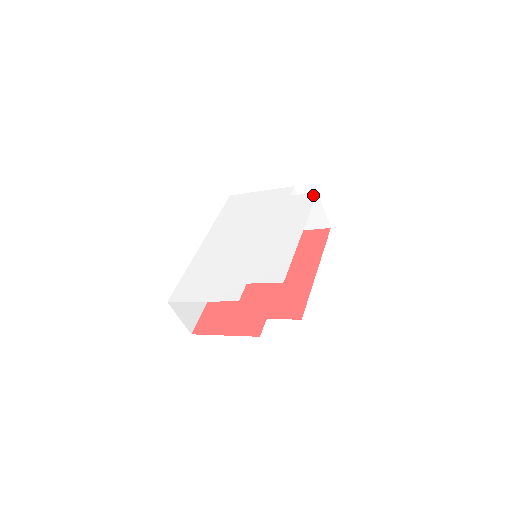
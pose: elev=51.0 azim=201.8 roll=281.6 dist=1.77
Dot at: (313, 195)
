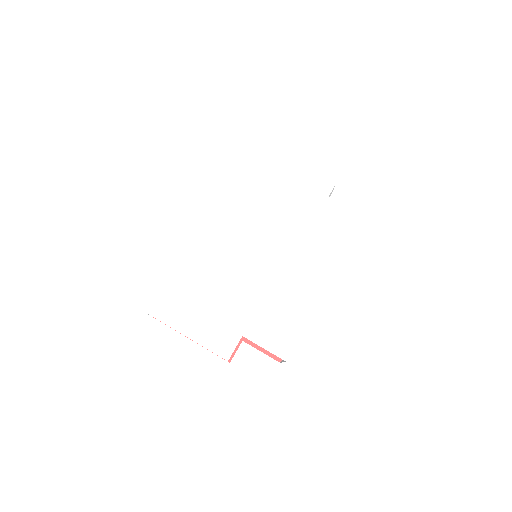
Dot at: (357, 219)
